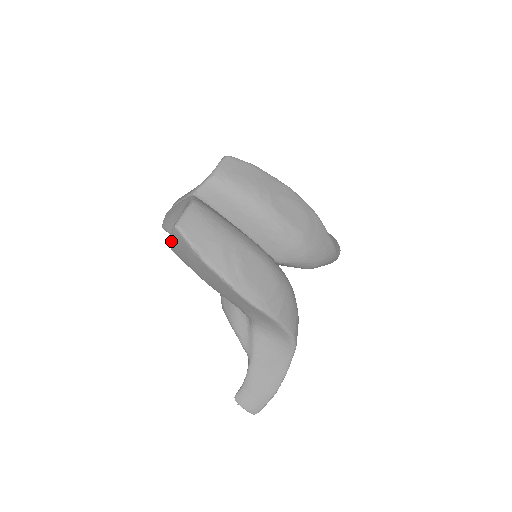
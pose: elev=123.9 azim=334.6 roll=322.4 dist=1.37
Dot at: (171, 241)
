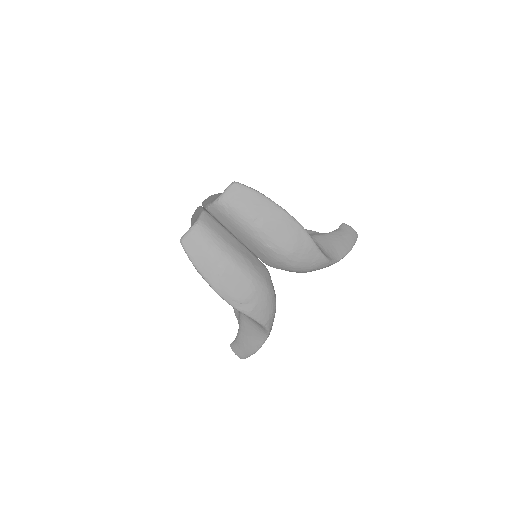
Dot at: occluded
